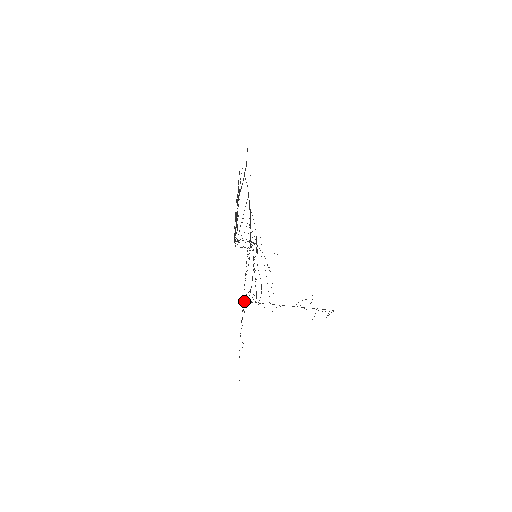
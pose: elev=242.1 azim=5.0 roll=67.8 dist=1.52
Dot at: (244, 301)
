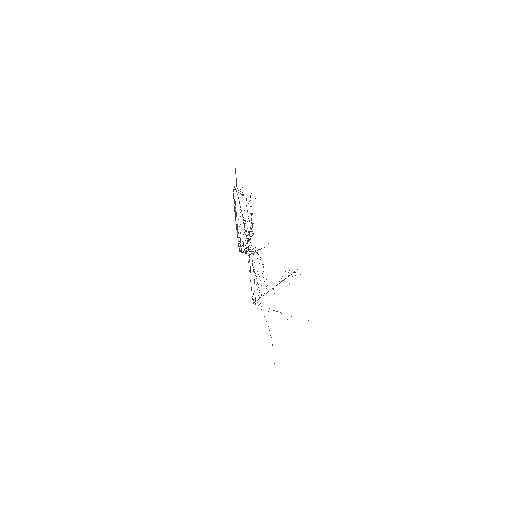
Dot at: (253, 303)
